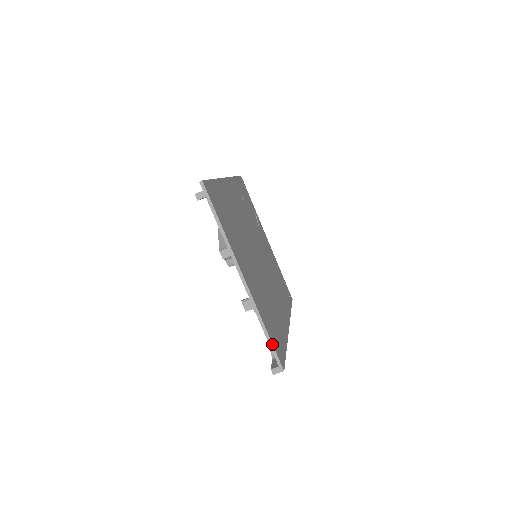
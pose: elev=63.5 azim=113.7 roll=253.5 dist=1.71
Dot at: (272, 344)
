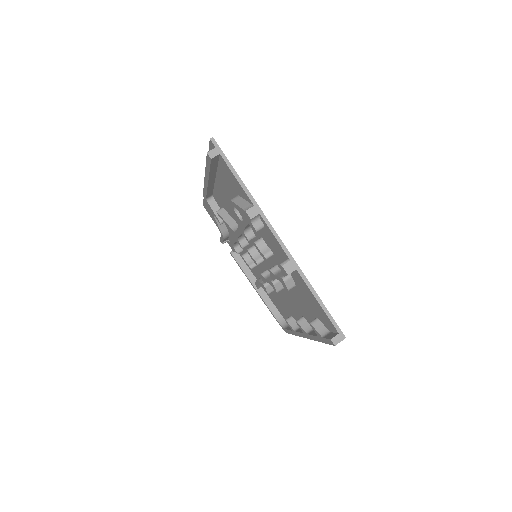
Dot at: (325, 307)
